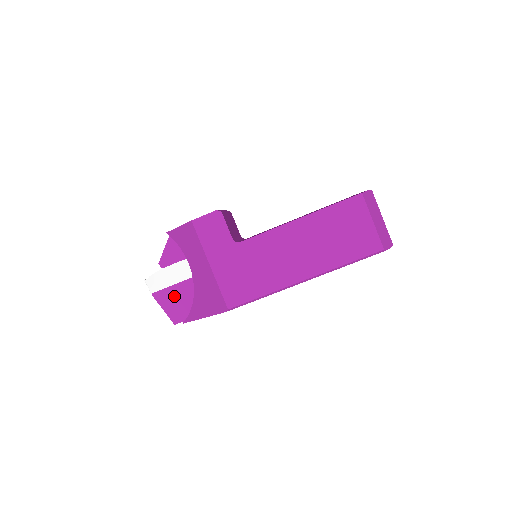
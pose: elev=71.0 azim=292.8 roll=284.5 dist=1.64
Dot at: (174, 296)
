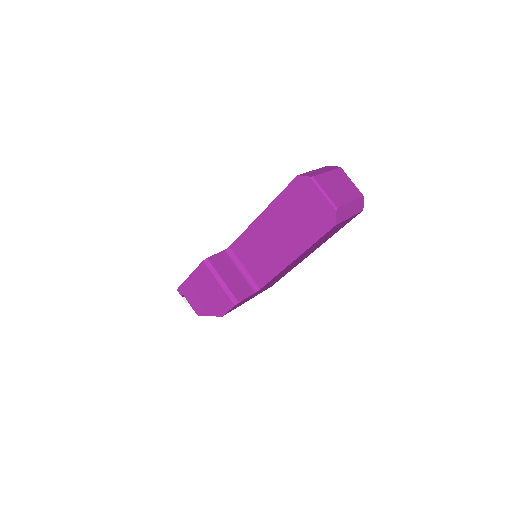
Dot at: occluded
